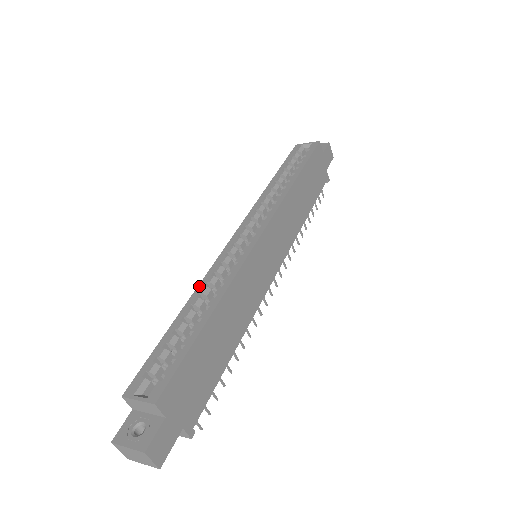
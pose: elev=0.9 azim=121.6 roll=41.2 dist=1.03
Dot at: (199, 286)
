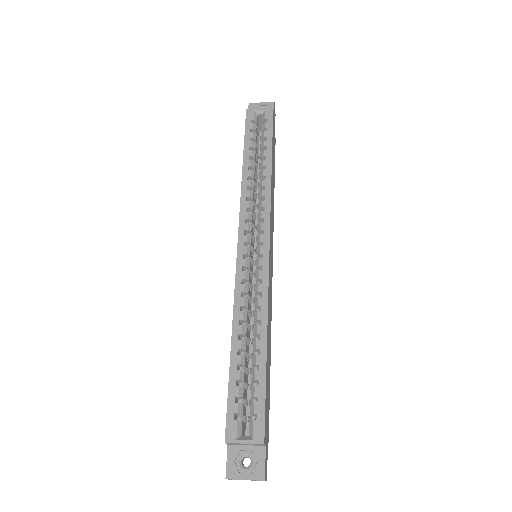
Dot at: (235, 311)
